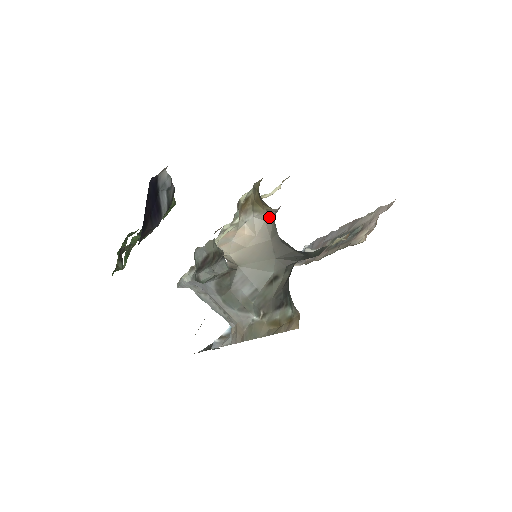
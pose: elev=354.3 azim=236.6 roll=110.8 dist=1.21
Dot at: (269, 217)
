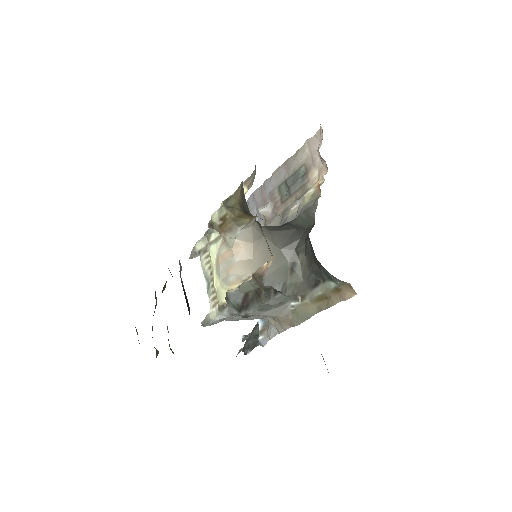
Dot at: (254, 221)
